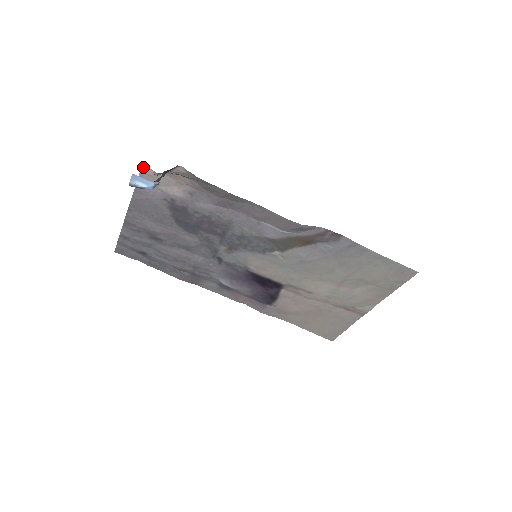
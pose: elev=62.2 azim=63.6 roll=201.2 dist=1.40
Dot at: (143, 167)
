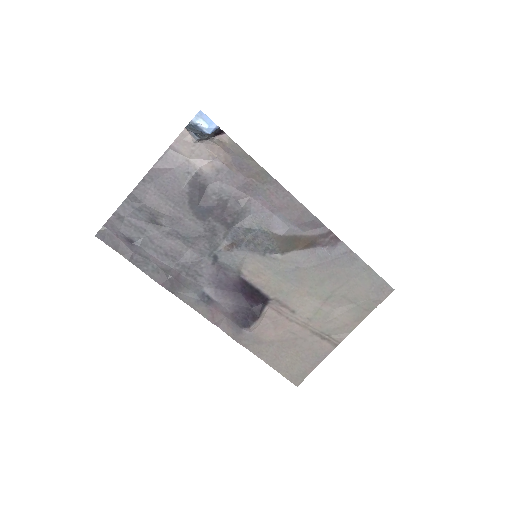
Dot at: (185, 130)
